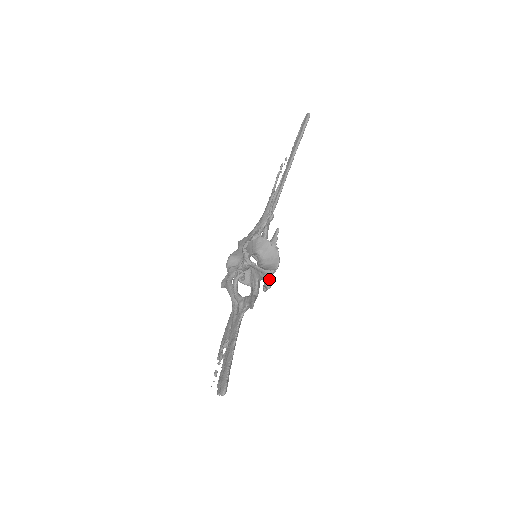
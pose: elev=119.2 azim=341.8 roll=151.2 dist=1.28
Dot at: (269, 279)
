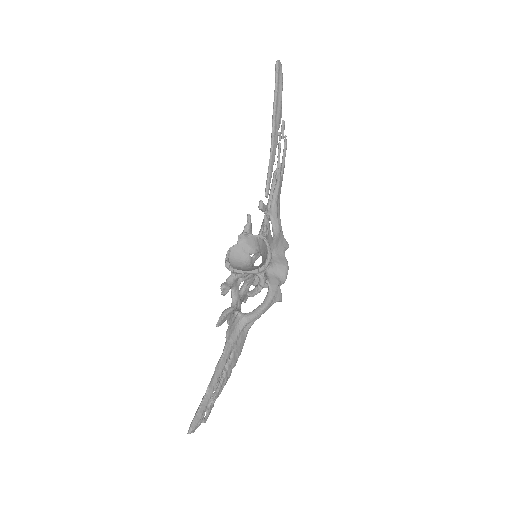
Dot at: (262, 278)
